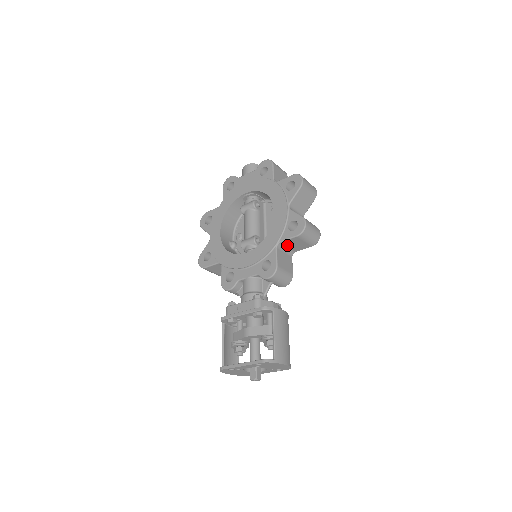
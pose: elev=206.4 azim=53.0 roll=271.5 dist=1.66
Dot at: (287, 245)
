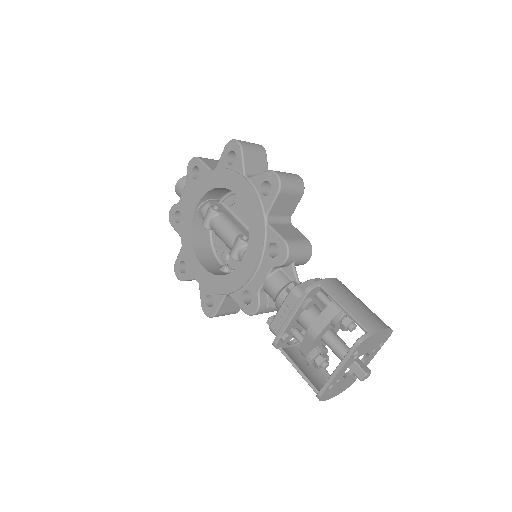
Dot at: (276, 214)
